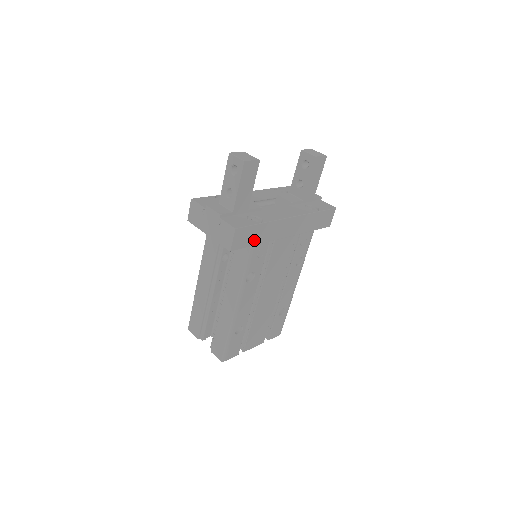
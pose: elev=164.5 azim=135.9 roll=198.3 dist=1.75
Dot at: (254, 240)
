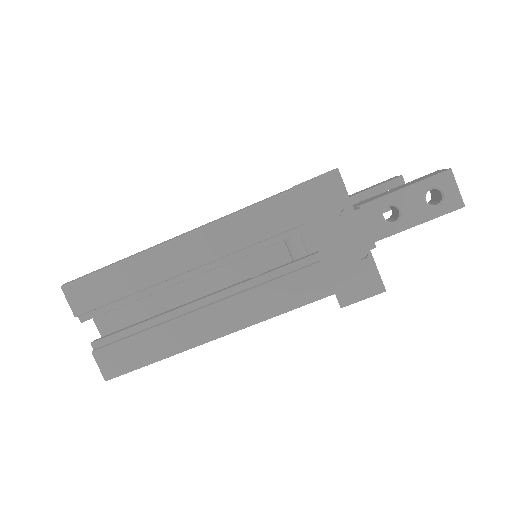
Dot at: occluded
